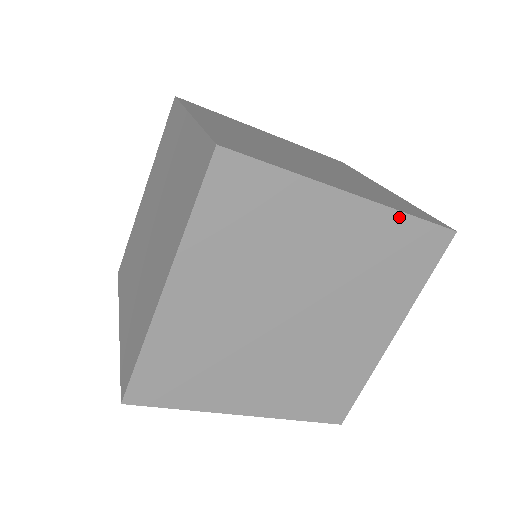
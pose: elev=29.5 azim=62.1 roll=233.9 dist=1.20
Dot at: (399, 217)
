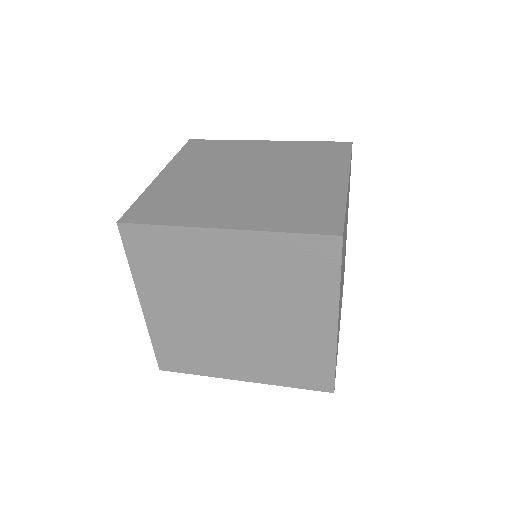
Dot at: (275, 236)
